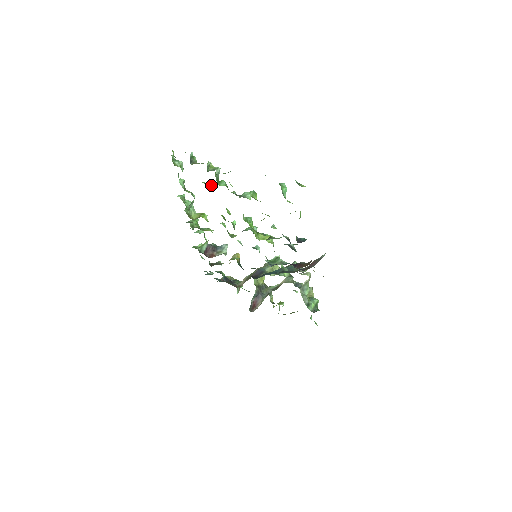
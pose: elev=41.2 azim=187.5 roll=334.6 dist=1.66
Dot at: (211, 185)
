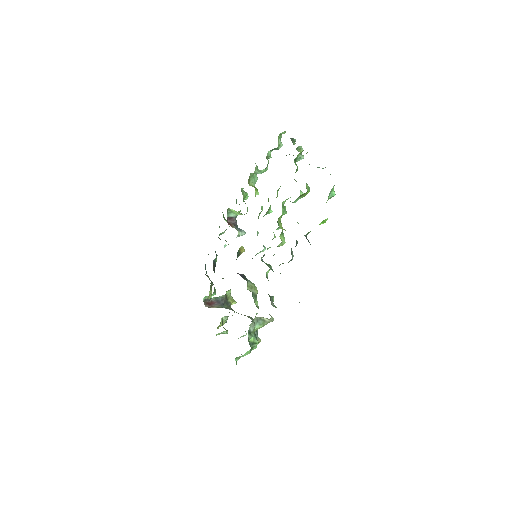
Dot at: occluded
